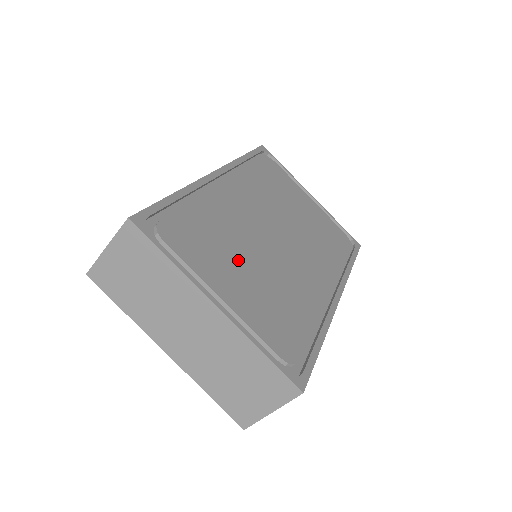
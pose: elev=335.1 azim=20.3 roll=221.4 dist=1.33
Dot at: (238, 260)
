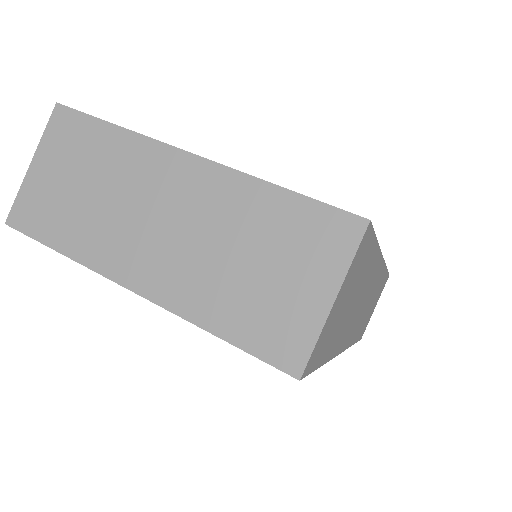
Dot at: occluded
